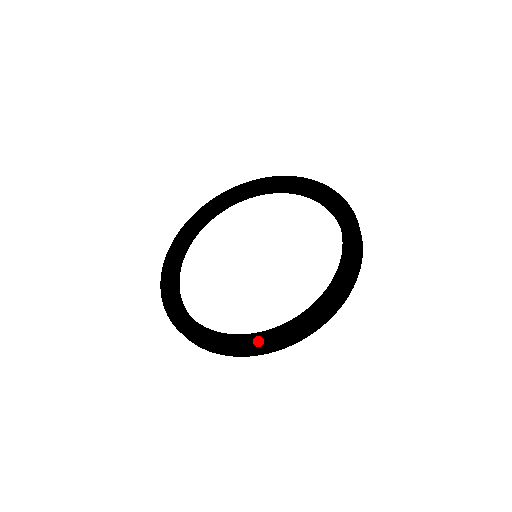
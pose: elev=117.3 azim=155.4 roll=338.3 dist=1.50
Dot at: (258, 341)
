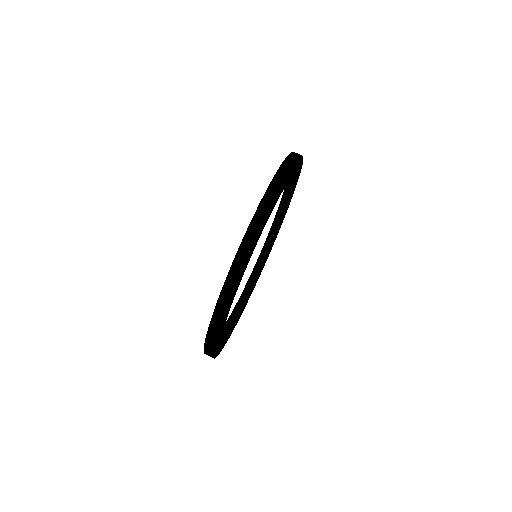
Dot at: occluded
